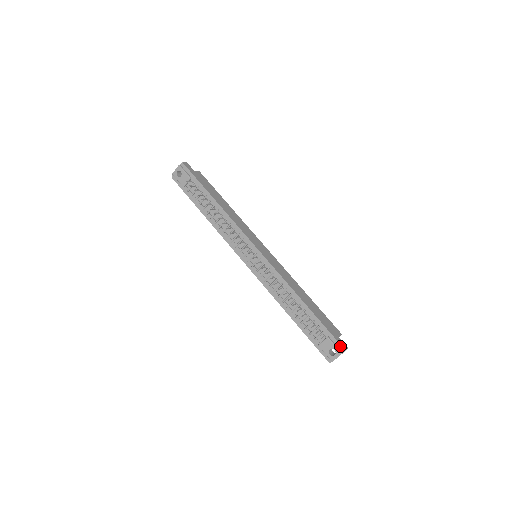
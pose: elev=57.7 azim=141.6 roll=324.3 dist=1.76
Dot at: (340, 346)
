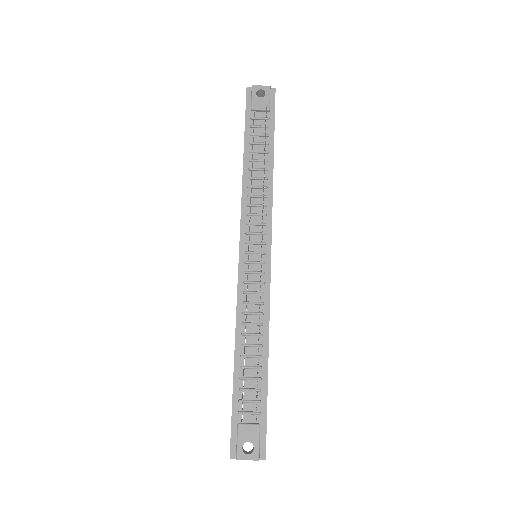
Dot at: (264, 448)
